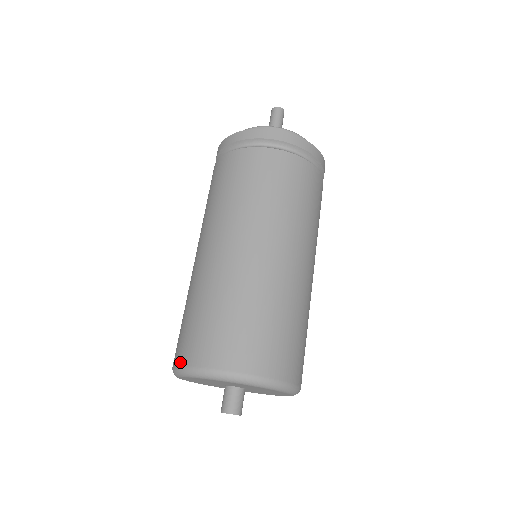
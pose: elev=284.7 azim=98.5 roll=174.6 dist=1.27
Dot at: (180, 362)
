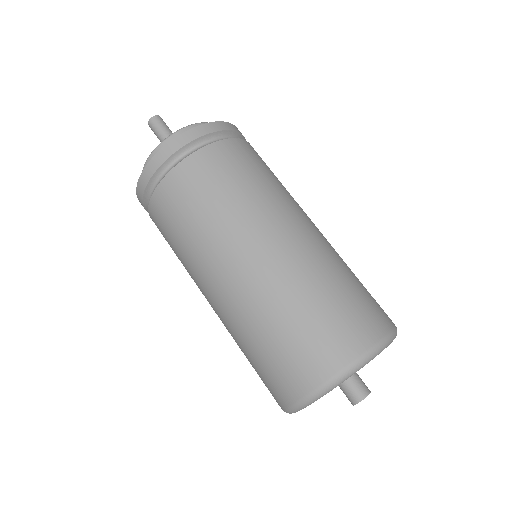
Dot at: (286, 403)
